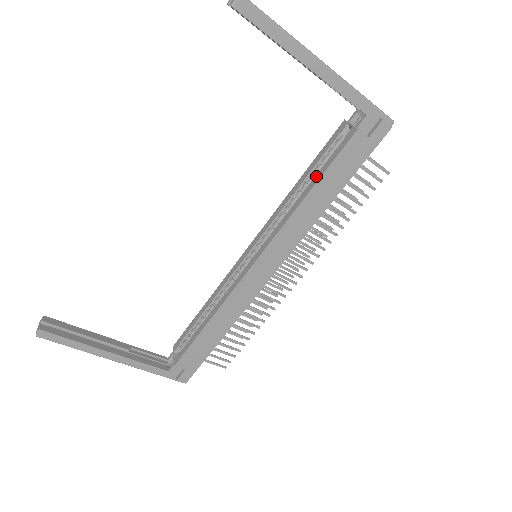
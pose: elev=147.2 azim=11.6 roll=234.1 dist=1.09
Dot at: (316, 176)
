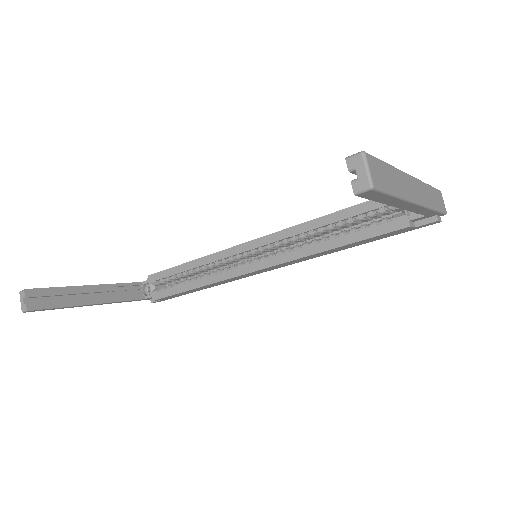
Dot at: (347, 236)
